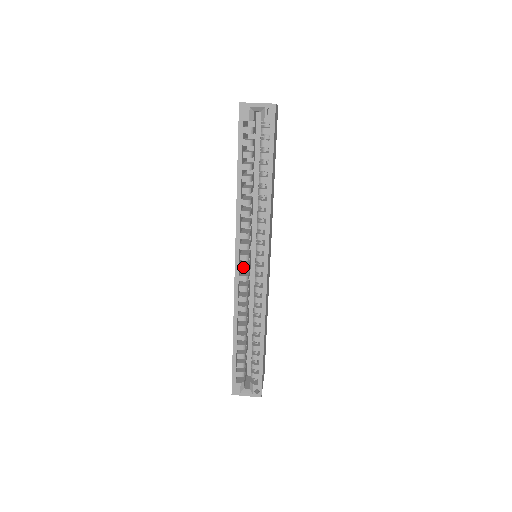
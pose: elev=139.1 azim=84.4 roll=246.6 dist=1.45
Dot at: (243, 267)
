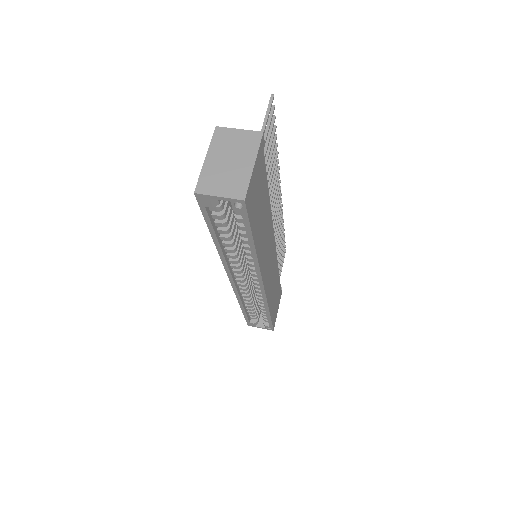
Dot at: (239, 281)
